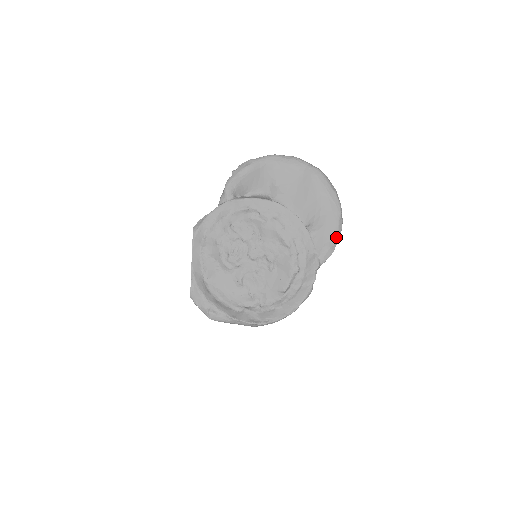
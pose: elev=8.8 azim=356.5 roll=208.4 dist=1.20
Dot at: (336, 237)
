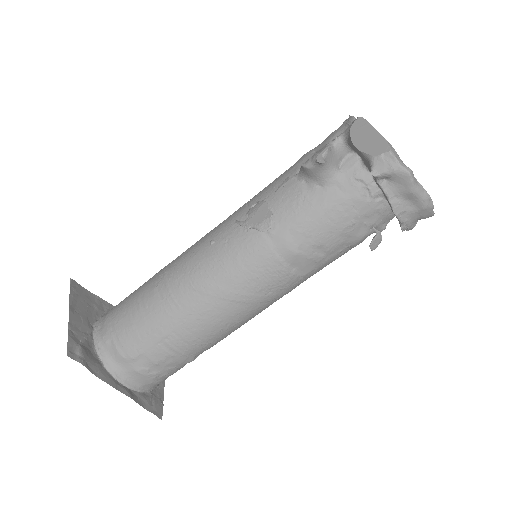
Dot at: occluded
